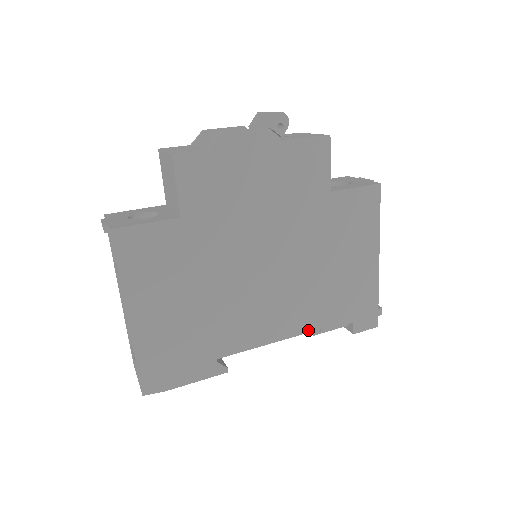
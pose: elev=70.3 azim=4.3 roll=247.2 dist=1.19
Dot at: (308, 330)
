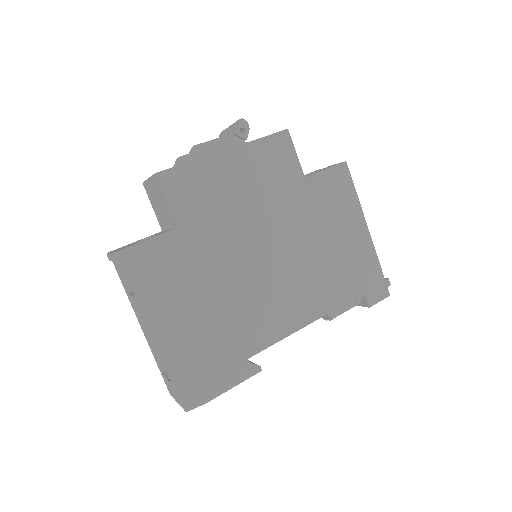
Dot at: (325, 312)
